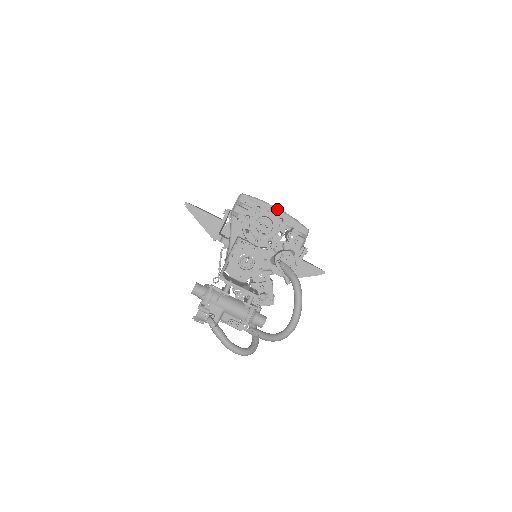
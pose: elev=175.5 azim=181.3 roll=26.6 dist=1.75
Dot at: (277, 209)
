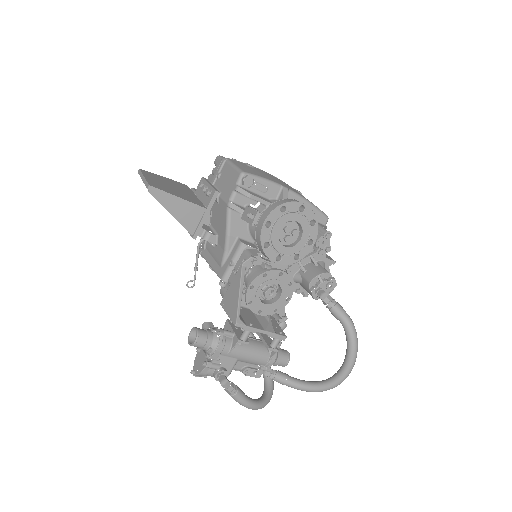
Dot at: (308, 208)
